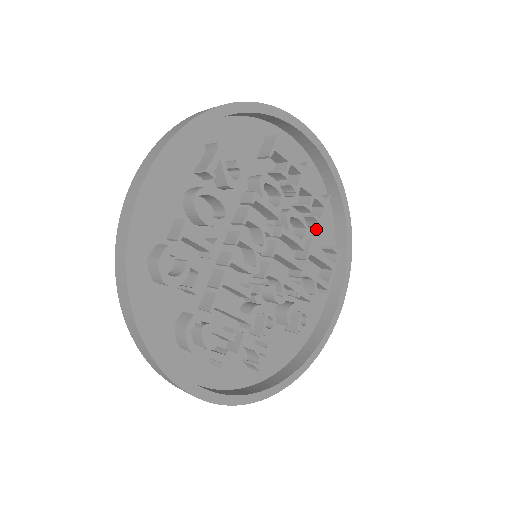
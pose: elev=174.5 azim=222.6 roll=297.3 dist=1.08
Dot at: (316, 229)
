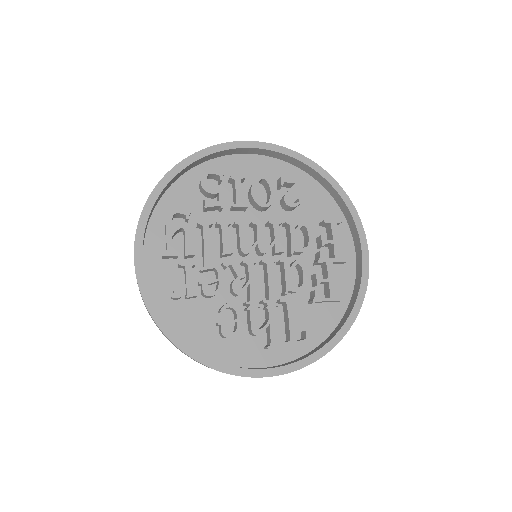
Dot at: (312, 315)
